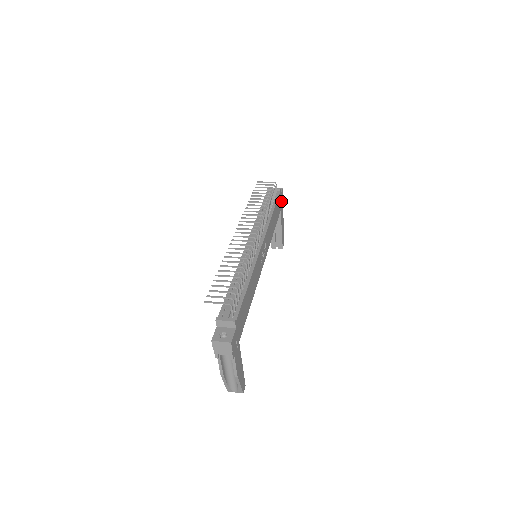
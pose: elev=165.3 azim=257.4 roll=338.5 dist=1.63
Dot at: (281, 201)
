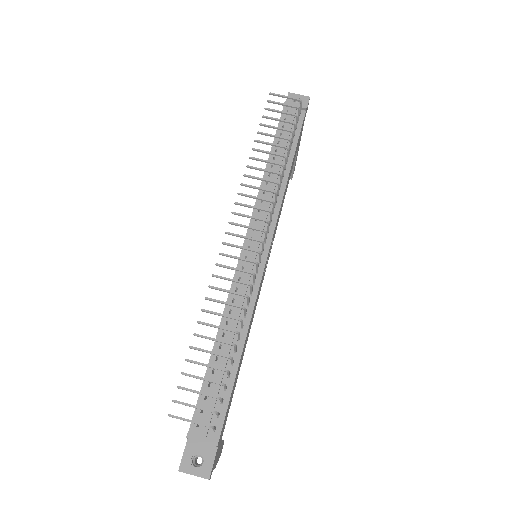
Dot at: occluded
